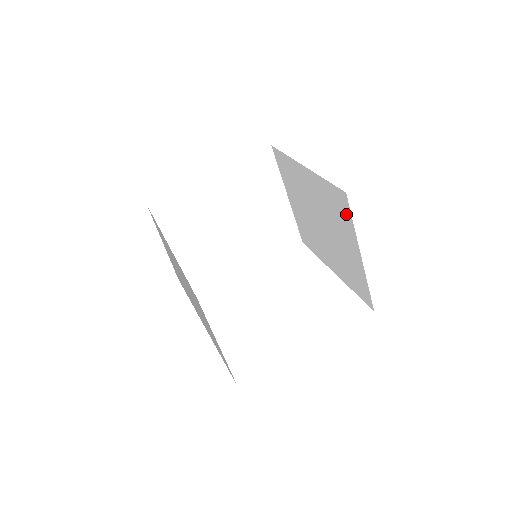
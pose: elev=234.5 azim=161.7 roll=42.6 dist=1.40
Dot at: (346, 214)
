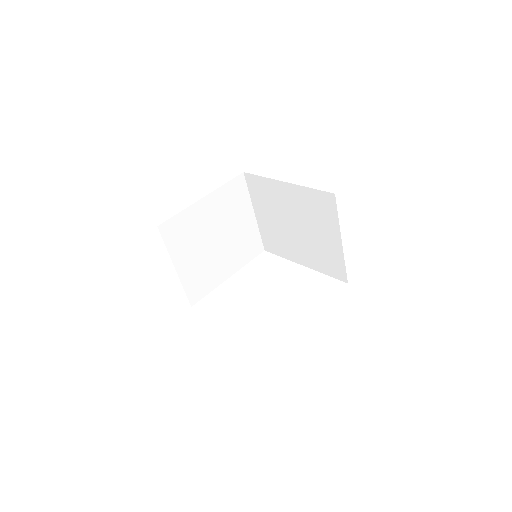
Dot at: (331, 211)
